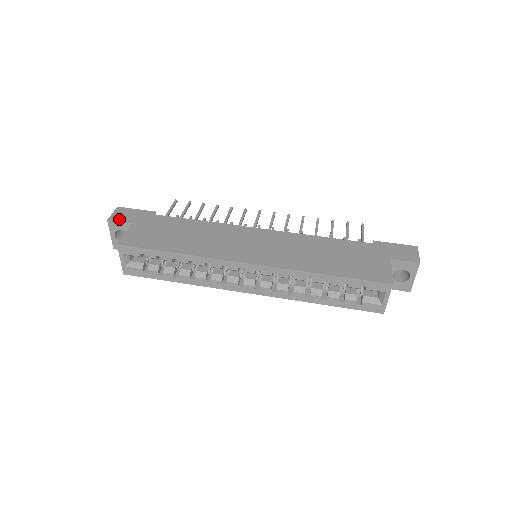
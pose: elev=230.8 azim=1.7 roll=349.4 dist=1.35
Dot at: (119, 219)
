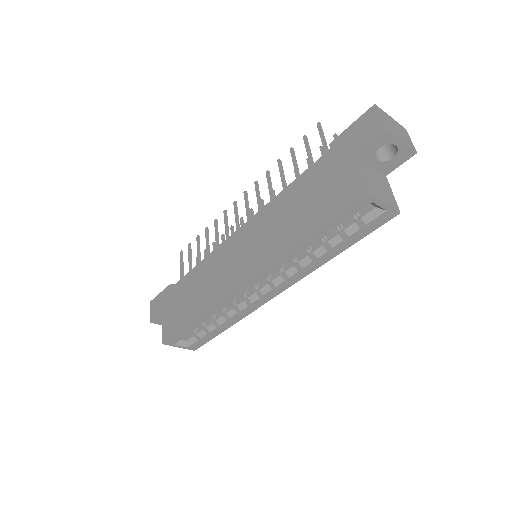
Dot at: (155, 315)
